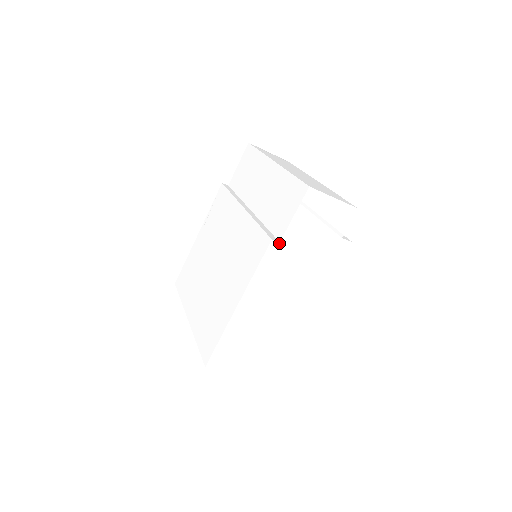
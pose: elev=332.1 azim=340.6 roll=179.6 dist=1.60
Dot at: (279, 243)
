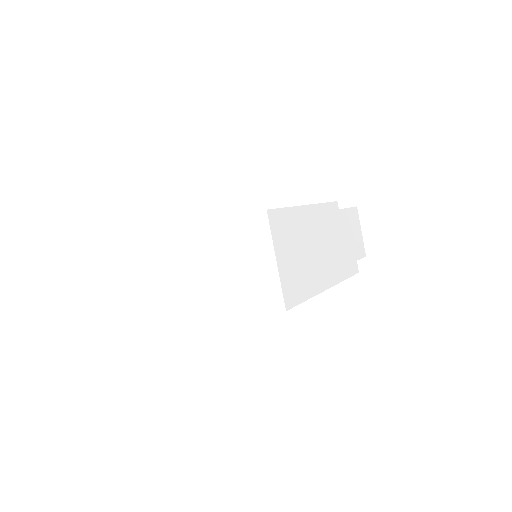
Dot at: (338, 209)
